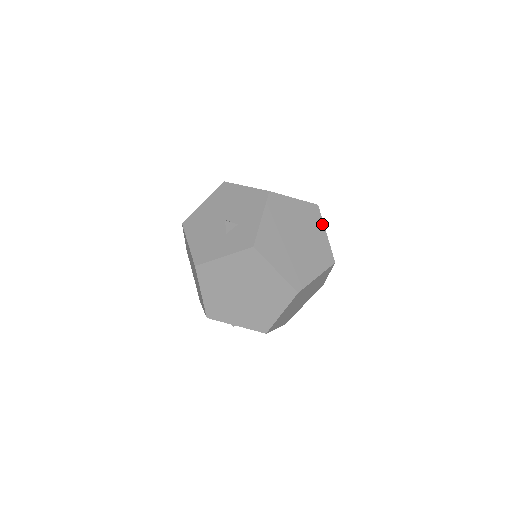
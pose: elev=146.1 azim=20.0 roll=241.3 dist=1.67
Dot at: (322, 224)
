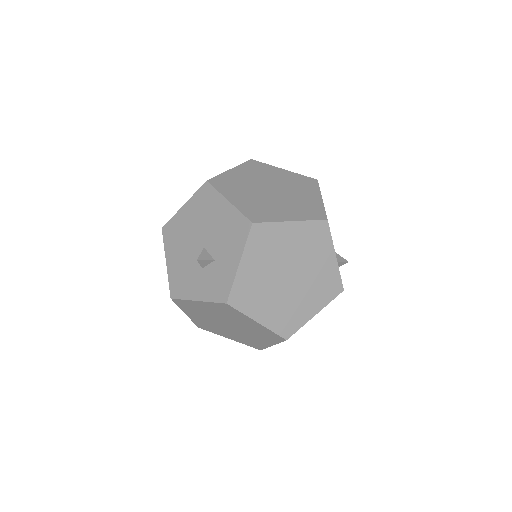
Dot at: (331, 245)
